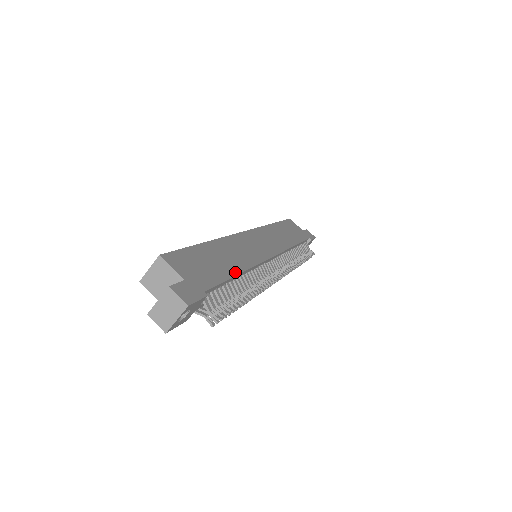
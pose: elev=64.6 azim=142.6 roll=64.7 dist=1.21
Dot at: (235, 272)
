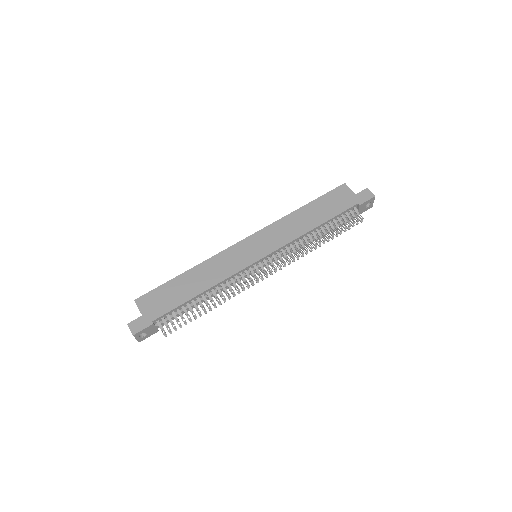
Dot at: (194, 295)
